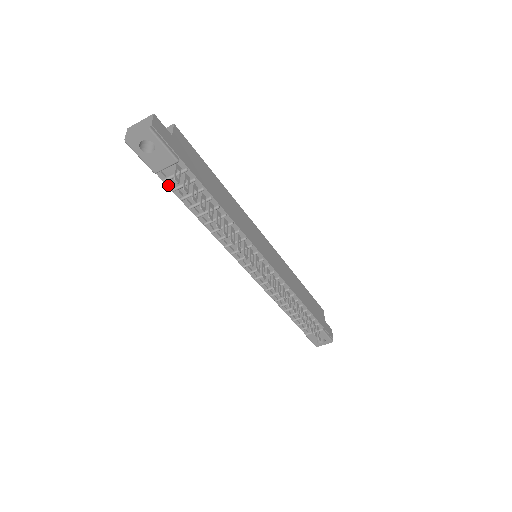
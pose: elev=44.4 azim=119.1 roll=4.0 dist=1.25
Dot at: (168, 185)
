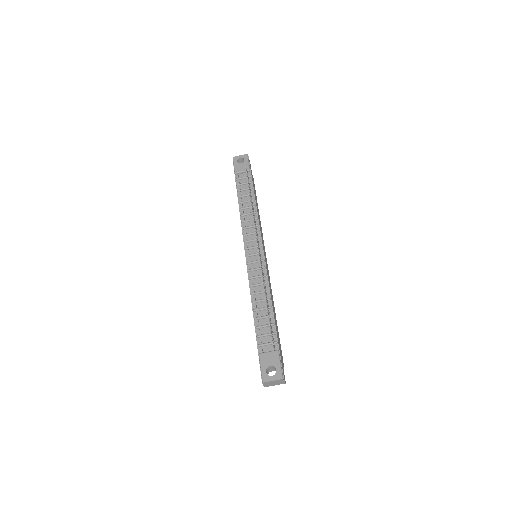
Dot at: (236, 183)
